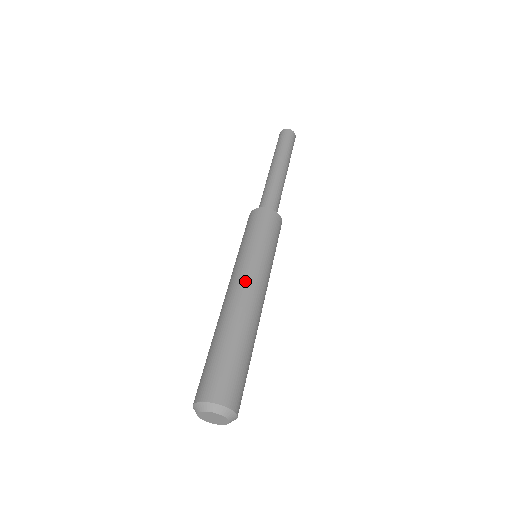
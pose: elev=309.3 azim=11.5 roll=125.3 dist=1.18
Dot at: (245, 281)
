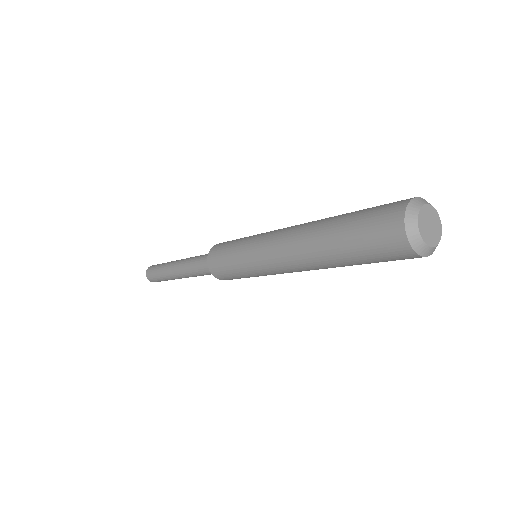
Dot at: (280, 230)
